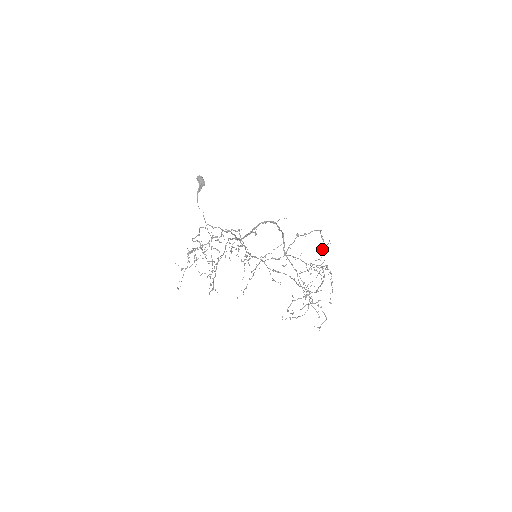
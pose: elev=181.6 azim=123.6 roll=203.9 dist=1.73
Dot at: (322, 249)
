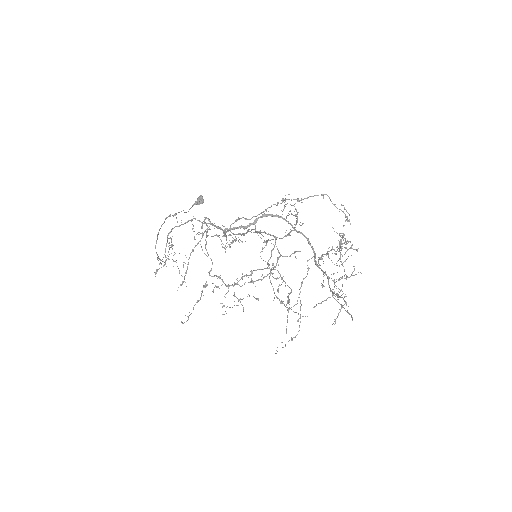
Dot at: (343, 225)
